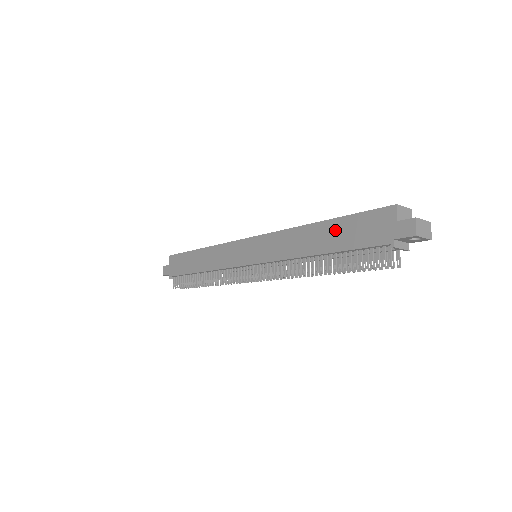
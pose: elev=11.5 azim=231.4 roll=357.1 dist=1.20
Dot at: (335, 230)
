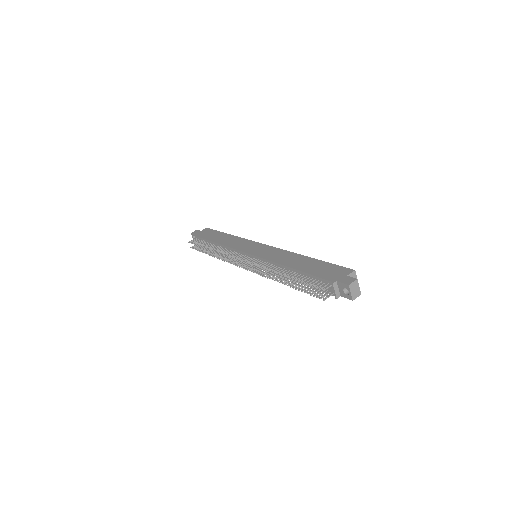
Dot at: (313, 264)
